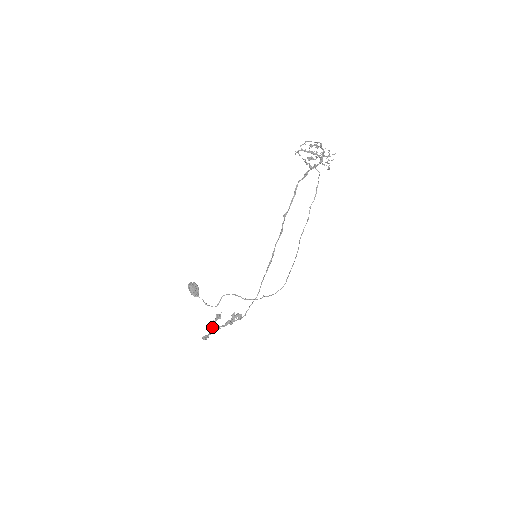
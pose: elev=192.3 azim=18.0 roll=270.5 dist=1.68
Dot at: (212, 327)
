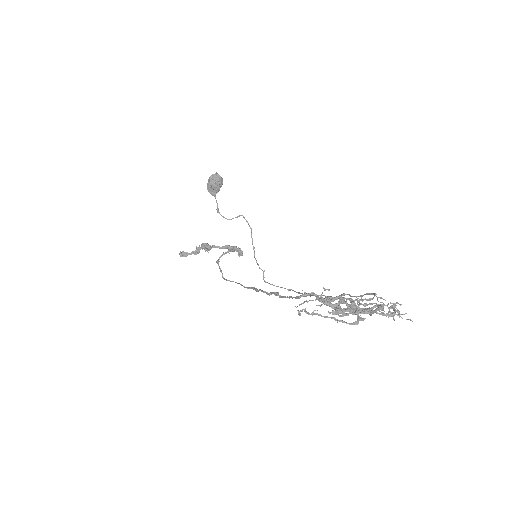
Dot at: (199, 247)
